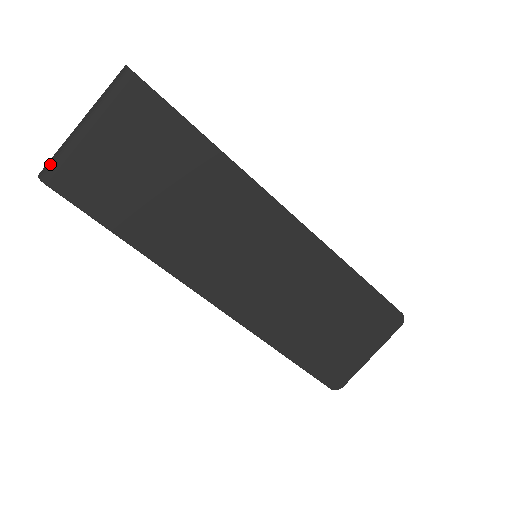
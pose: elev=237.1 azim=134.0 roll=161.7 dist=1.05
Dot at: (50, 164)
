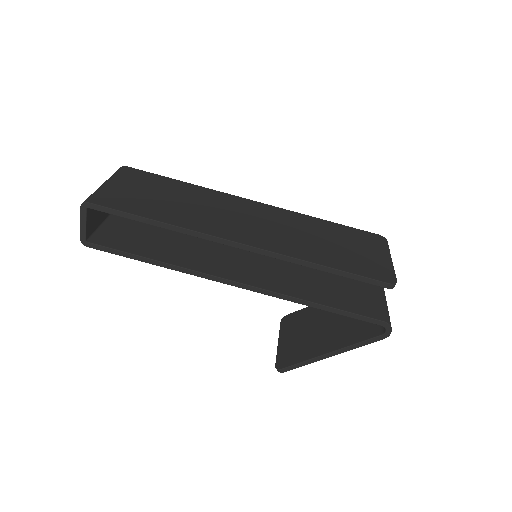
Dot at: (88, 197)
